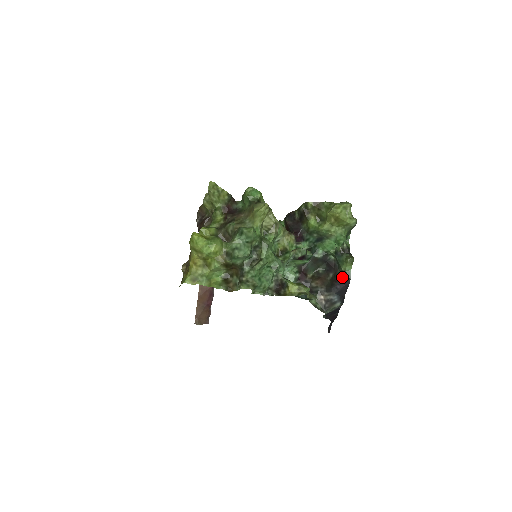
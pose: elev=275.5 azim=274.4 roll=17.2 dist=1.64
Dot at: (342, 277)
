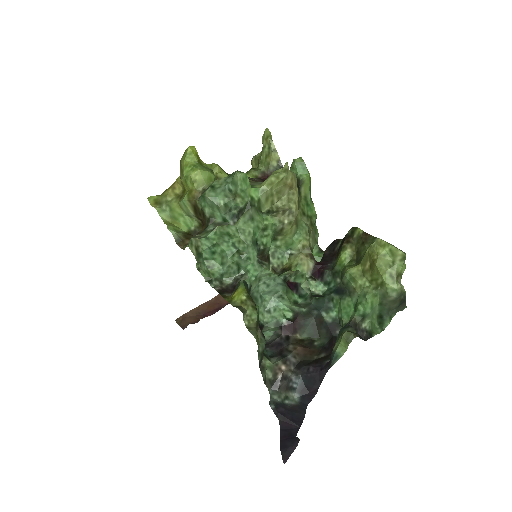
Dot at: (327, 361)
